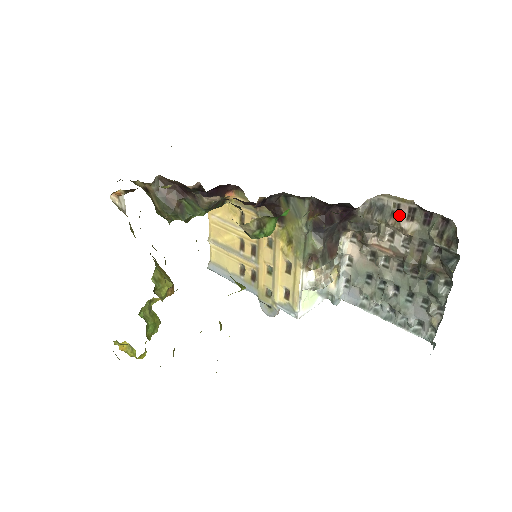
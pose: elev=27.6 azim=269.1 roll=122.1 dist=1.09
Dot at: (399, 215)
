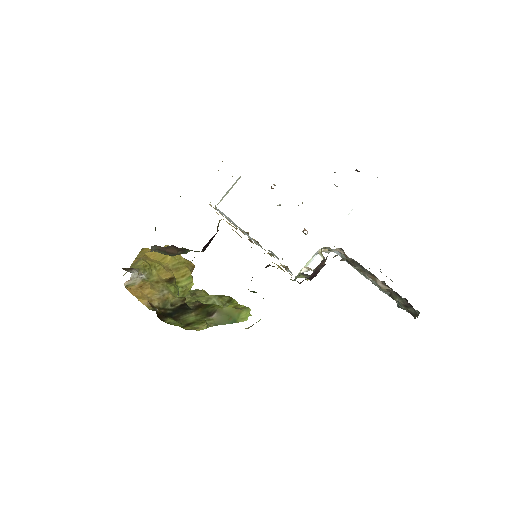
Dot at: (376, 278)
